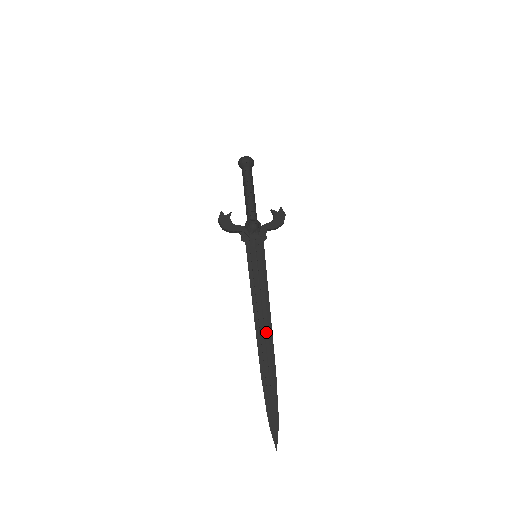
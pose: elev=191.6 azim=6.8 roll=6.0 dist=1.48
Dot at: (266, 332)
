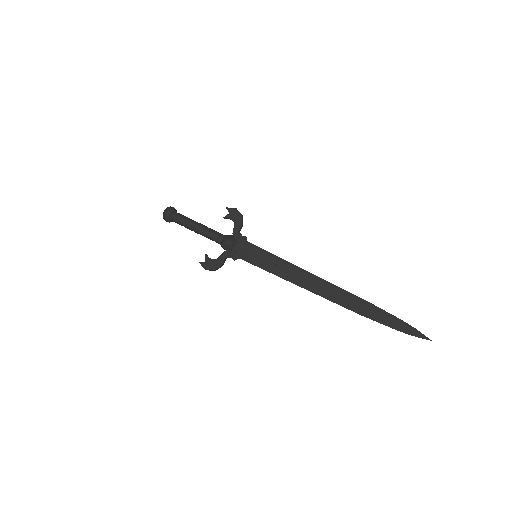
Dot at: (326, 288)
